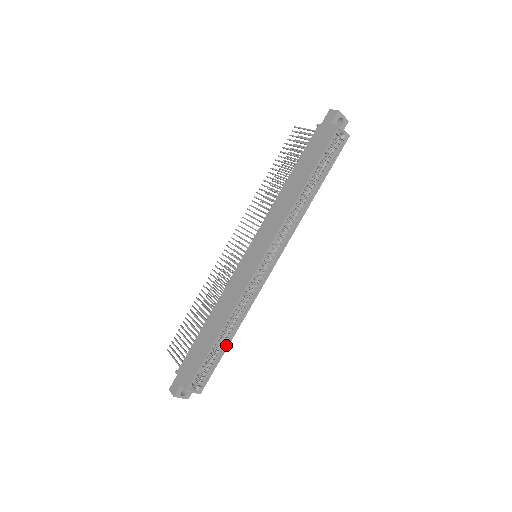
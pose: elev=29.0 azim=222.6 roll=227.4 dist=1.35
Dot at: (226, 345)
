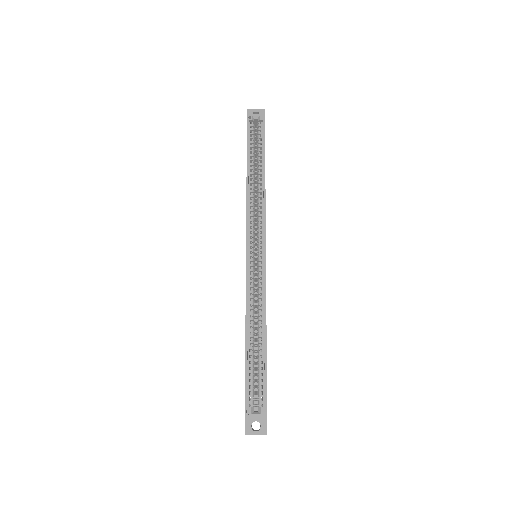
Dot at: (264, 348)
